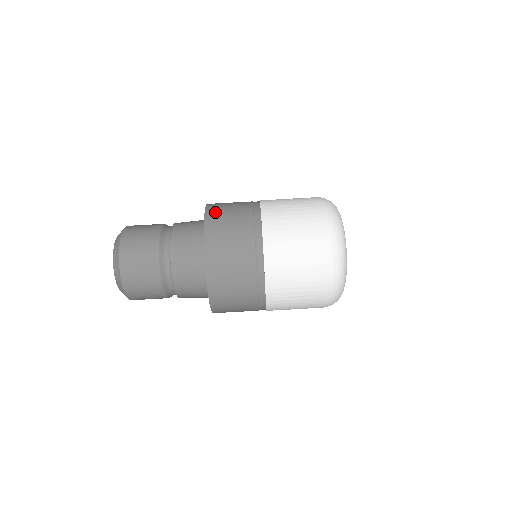
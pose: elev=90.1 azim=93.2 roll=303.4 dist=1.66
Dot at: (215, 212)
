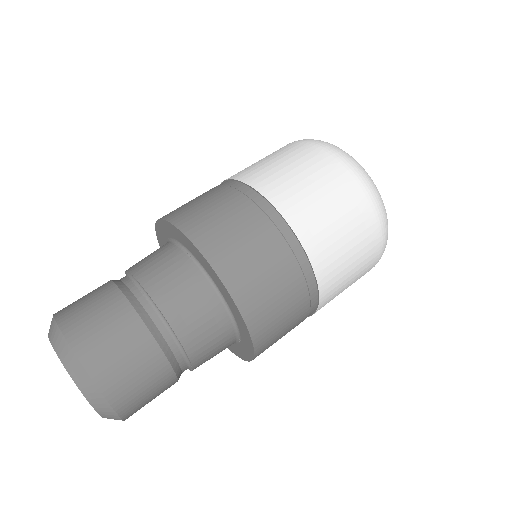
Dot at: (177, 211)
